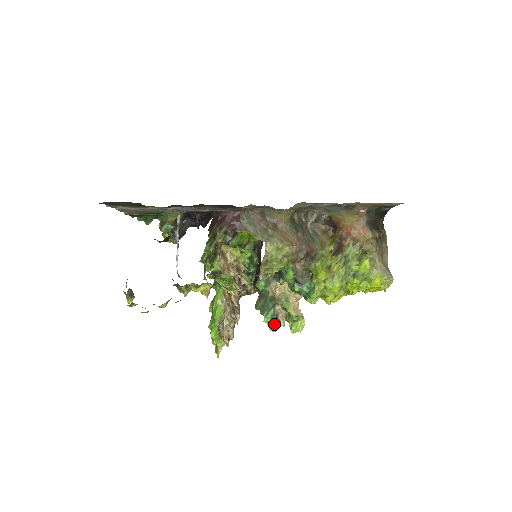
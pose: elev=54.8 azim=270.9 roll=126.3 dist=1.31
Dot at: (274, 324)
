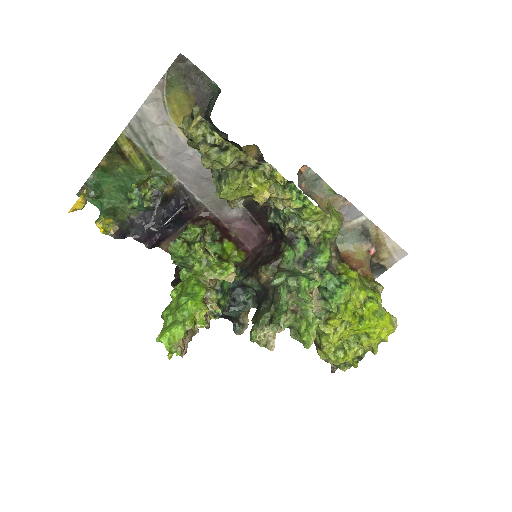
Dot at: (308, 295)
